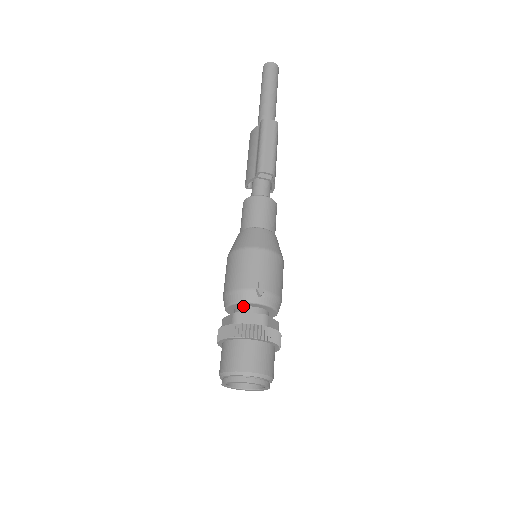
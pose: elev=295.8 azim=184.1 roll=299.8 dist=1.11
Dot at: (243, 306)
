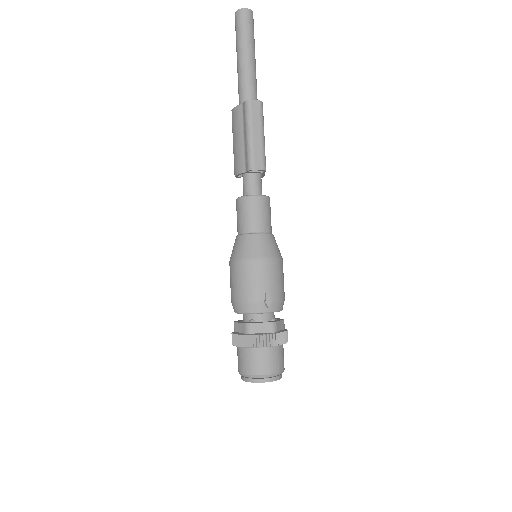
Dot at: occluded
